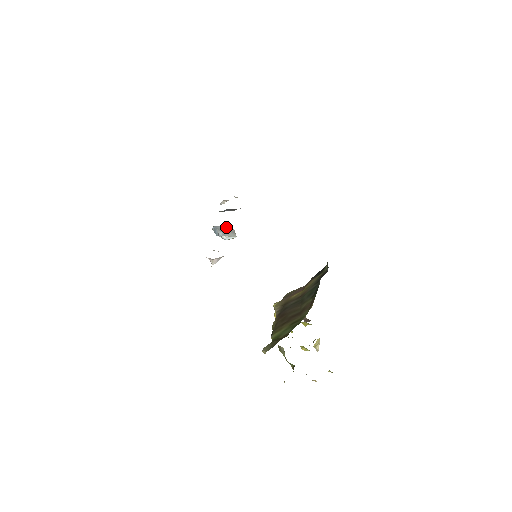
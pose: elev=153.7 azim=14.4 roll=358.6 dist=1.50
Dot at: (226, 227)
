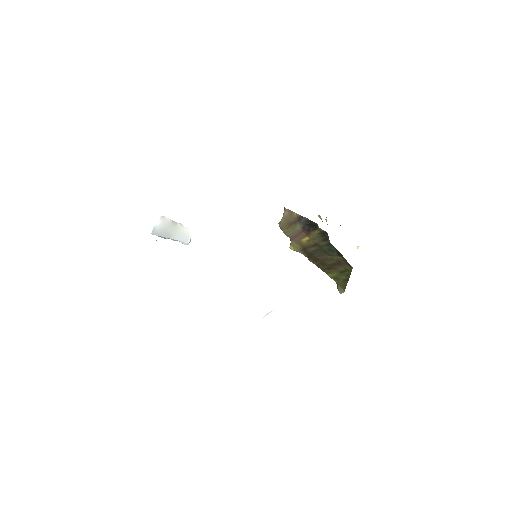
Dot at: (158, 223)
